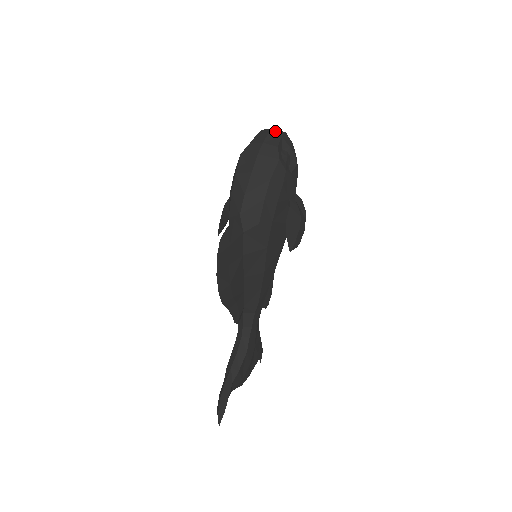
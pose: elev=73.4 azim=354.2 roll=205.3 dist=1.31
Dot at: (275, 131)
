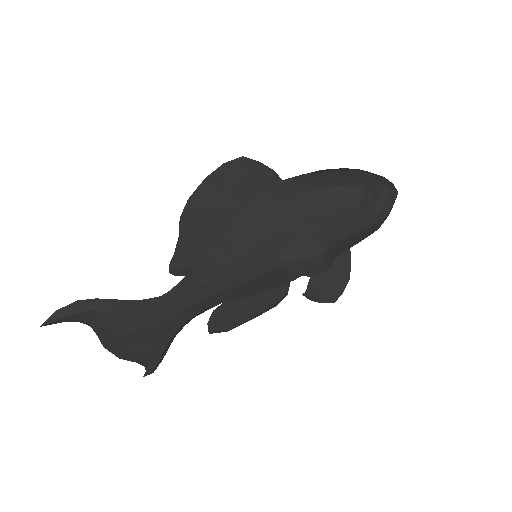
Dot at: (391, 183)
